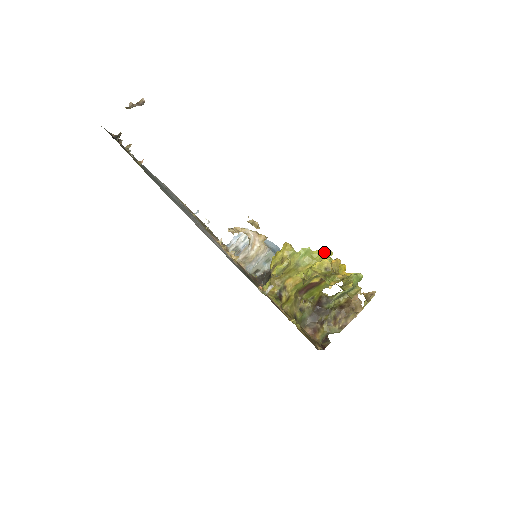
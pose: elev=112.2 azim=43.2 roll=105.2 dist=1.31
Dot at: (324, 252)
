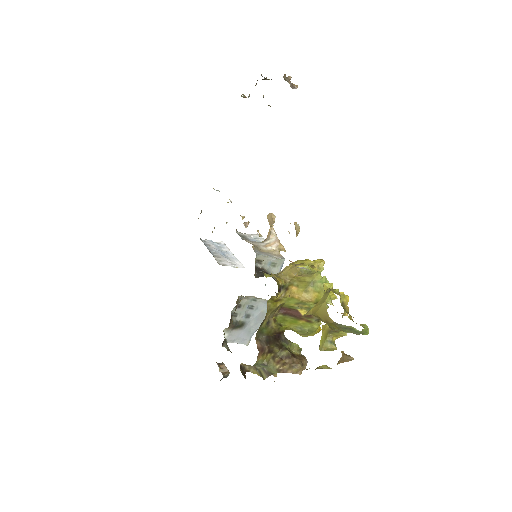
Dot at: (336, 297)
